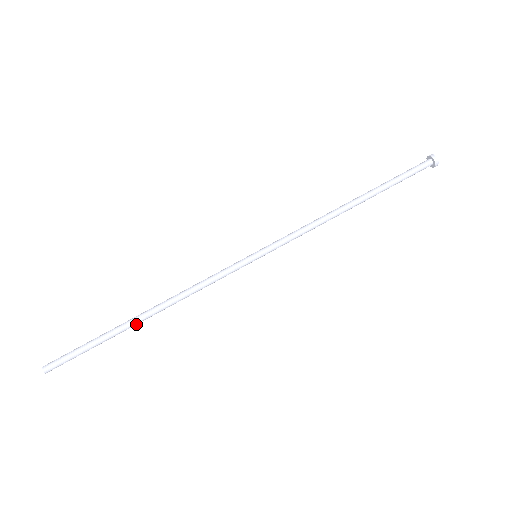
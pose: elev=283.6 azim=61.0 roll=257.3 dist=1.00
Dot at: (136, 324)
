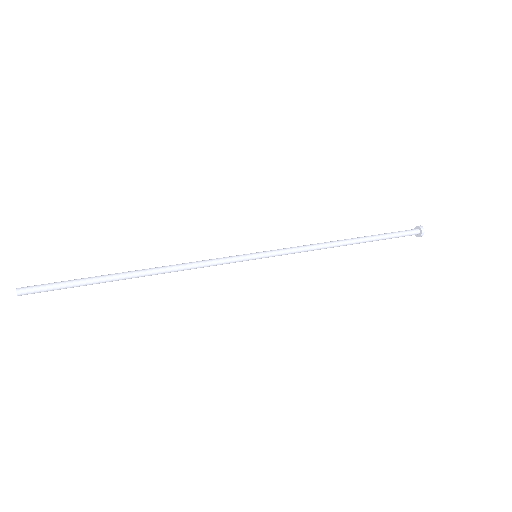
Dot at: (126, 276)
